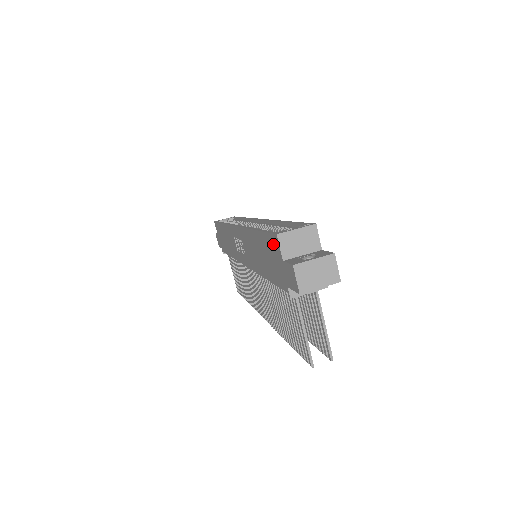
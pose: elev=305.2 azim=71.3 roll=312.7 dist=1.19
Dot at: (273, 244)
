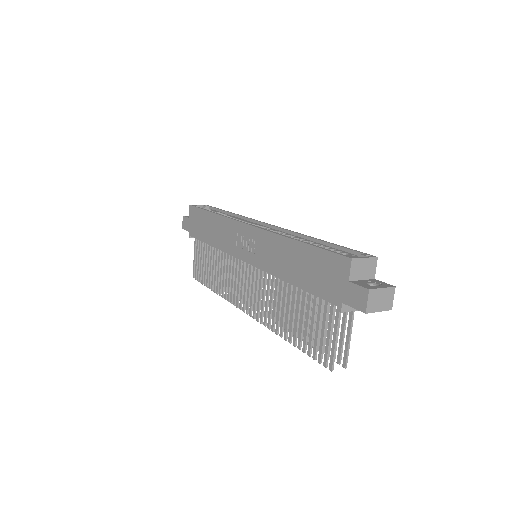
Dot at: (337, 263)
